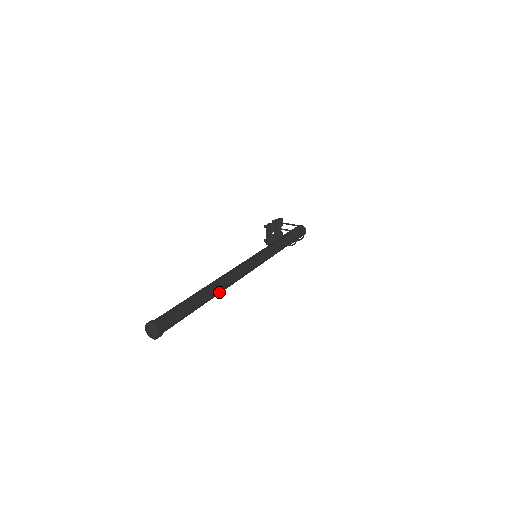
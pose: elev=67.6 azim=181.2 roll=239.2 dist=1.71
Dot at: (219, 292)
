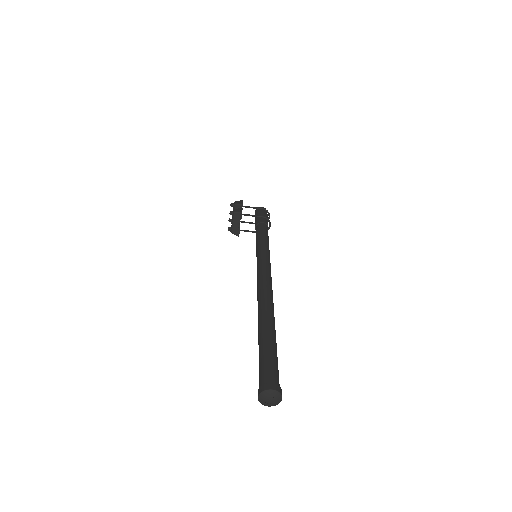
Dot at: occluded
